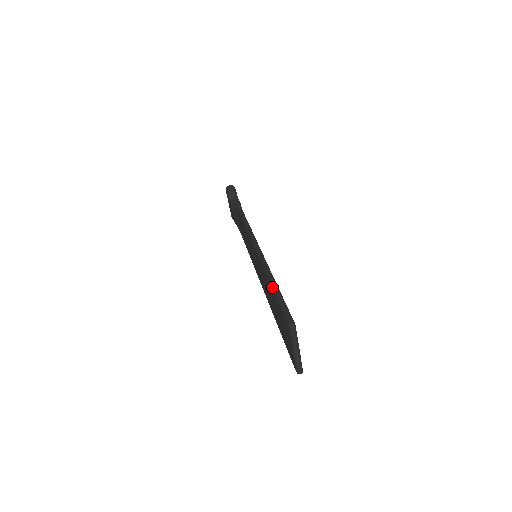
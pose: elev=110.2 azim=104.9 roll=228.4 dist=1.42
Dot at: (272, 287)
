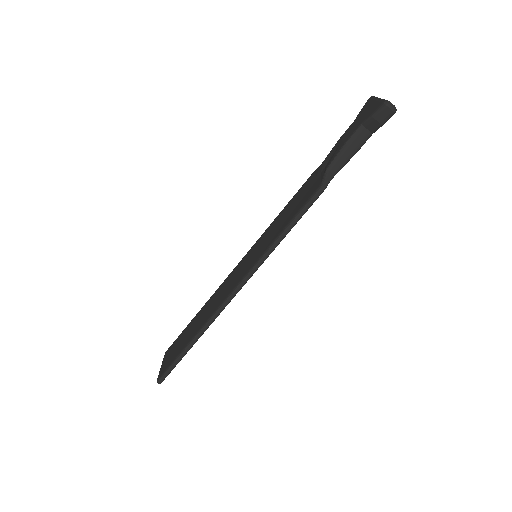
Dot at: (187, 346)
